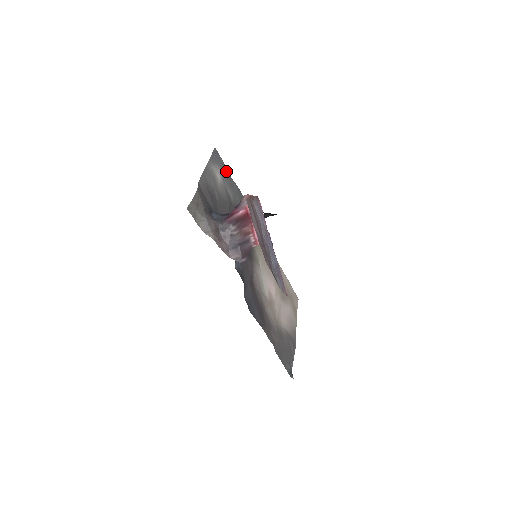
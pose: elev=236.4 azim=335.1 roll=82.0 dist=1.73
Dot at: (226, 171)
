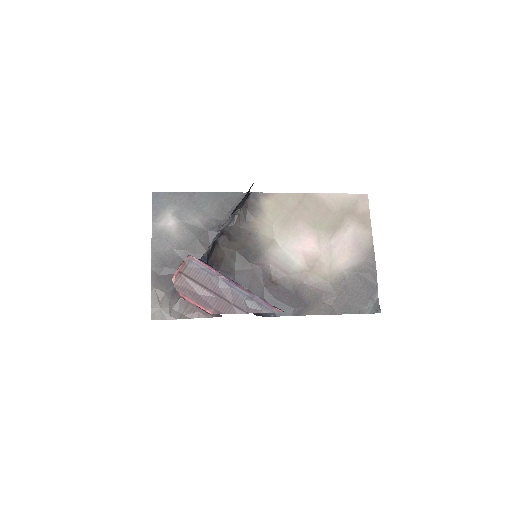
Dot at: (179, 197)
